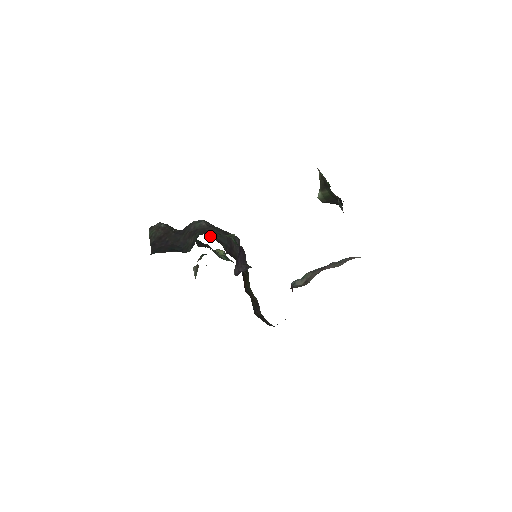
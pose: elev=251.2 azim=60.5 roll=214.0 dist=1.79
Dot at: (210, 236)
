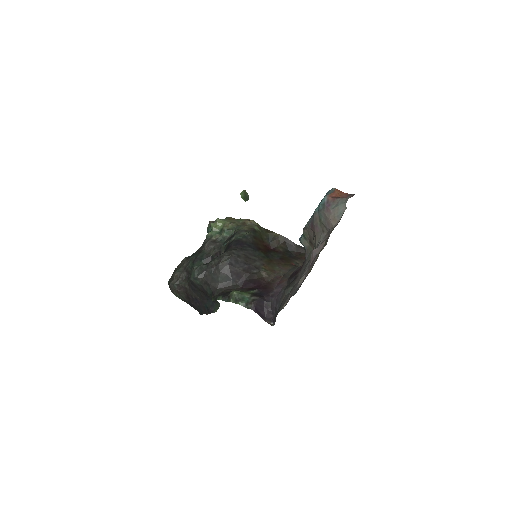
Dot at: (218, 291)
